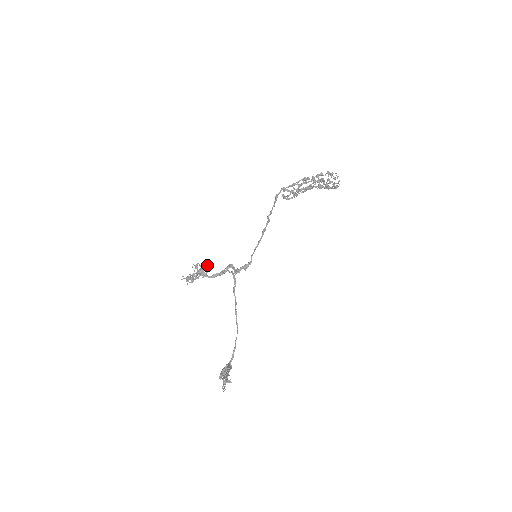
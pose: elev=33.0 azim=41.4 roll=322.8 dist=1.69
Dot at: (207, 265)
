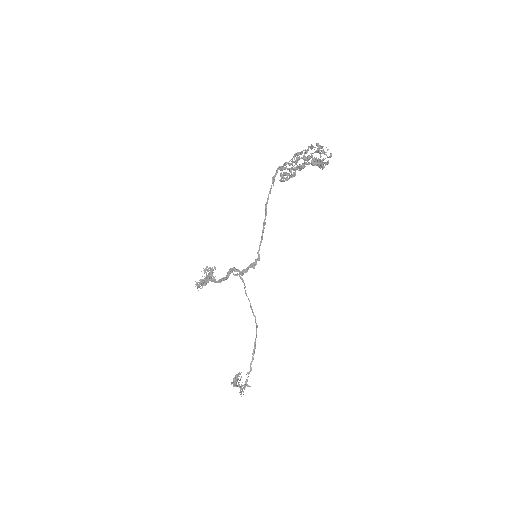
Dot at: (213, 269)
